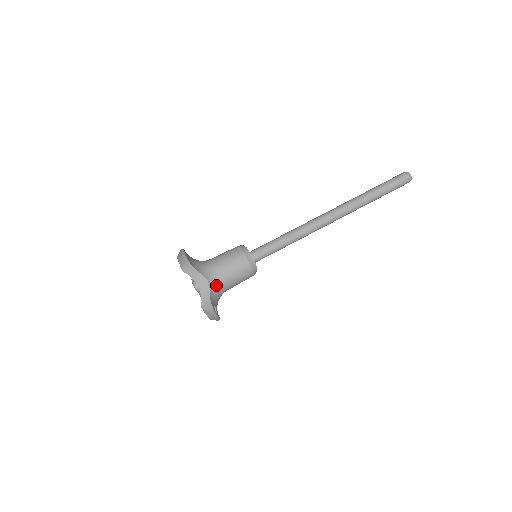
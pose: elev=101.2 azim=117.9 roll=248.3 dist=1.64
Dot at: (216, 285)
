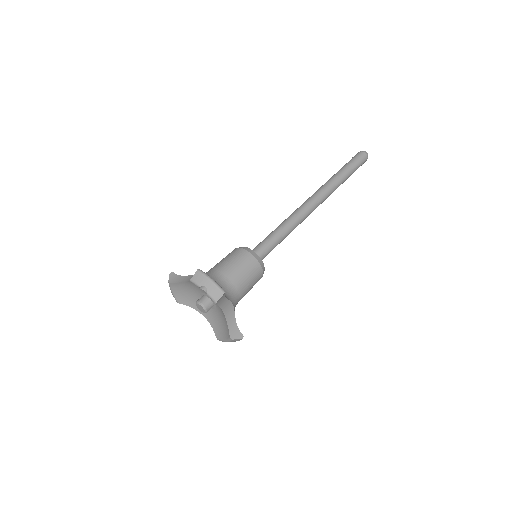
Dot at: (210, 274)
